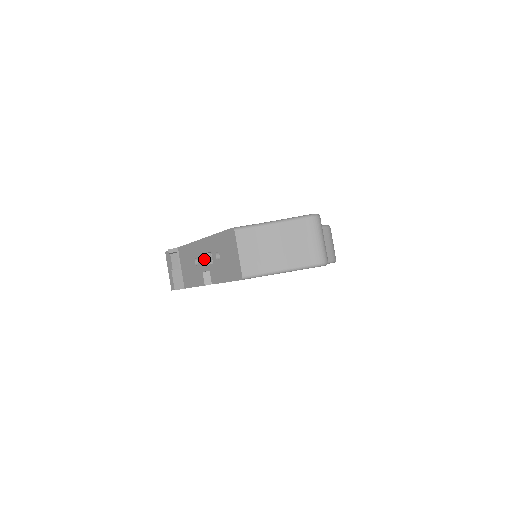
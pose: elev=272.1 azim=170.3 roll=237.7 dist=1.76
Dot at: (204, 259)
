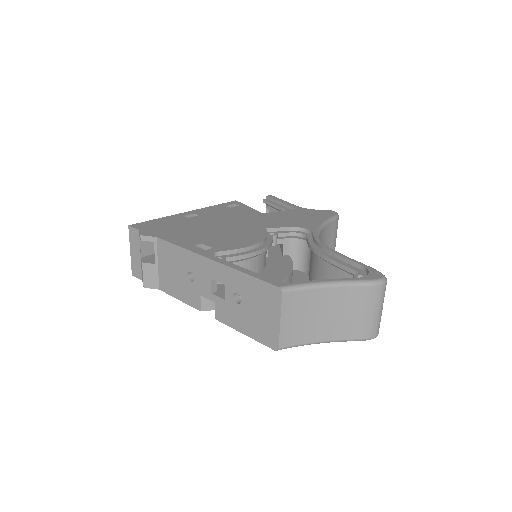
Dot at: (208, 284)
